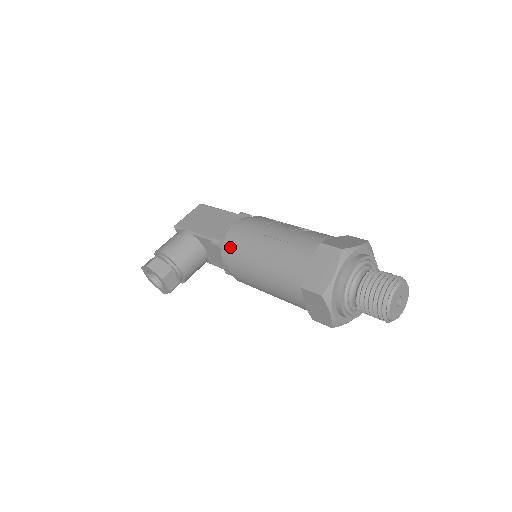
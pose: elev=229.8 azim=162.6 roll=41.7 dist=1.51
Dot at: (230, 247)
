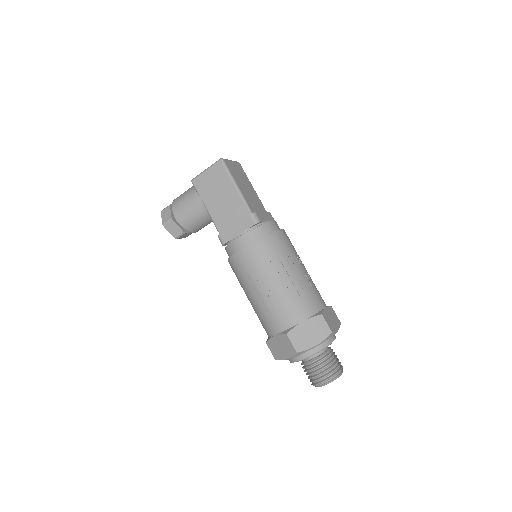
Dot at: (229, 261)
